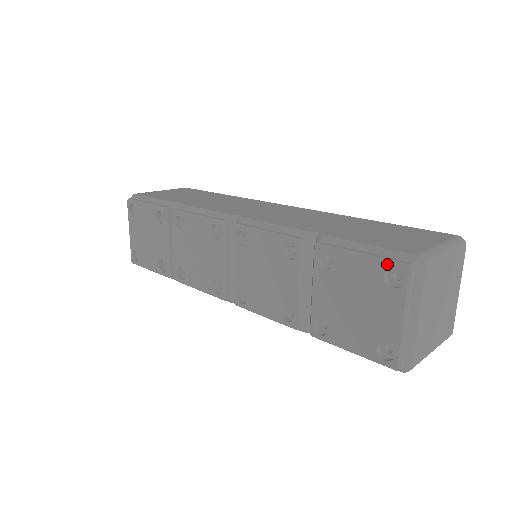
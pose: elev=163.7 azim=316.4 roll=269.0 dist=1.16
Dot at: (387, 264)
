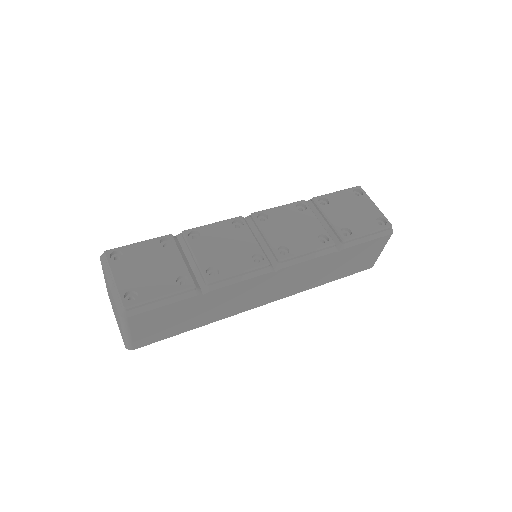
Dot at: (351, 189)
